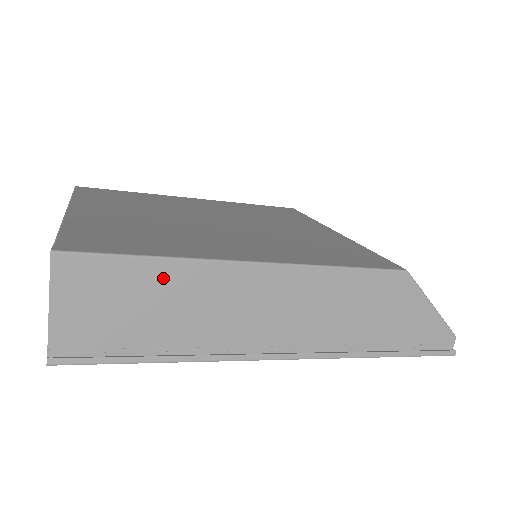
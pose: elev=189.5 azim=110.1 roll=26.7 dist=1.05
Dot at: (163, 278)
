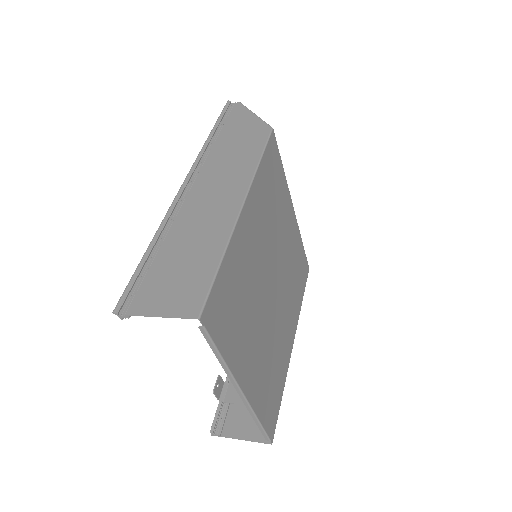
Dot at: occluded
